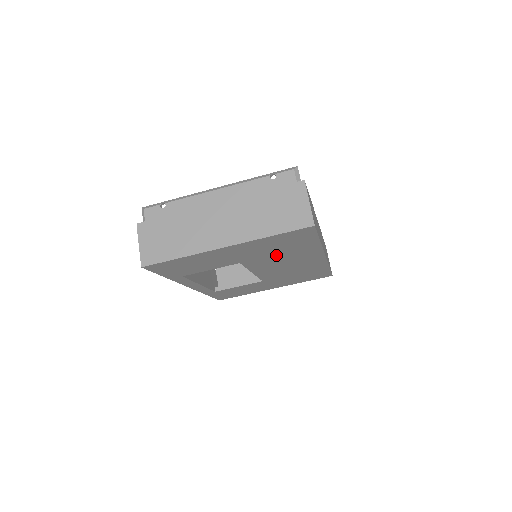
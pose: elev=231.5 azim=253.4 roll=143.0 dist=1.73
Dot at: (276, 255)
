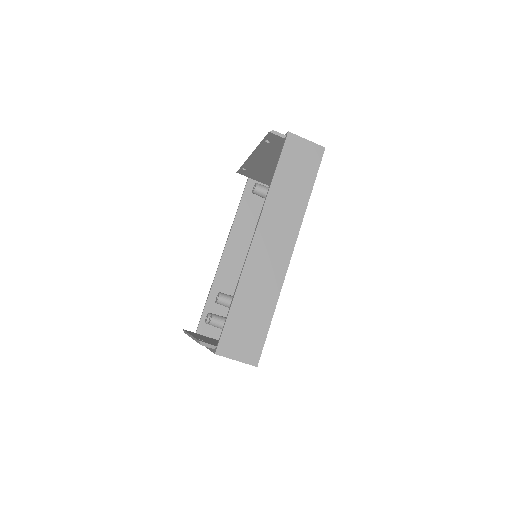
Dot at: occluded
